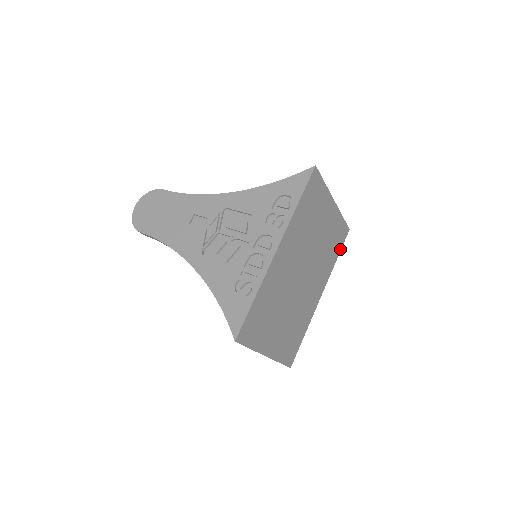
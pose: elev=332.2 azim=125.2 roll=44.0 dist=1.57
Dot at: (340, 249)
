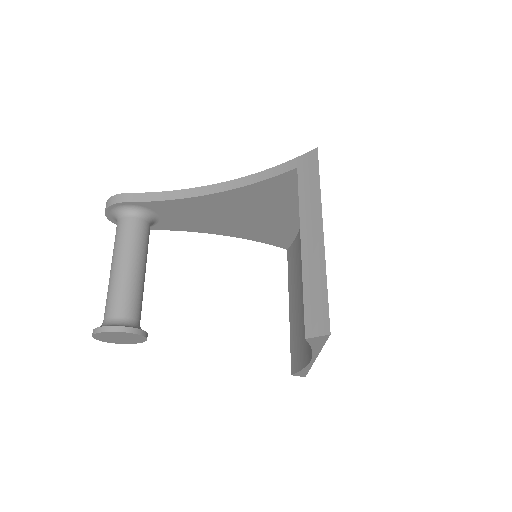
Dot at: occluded
